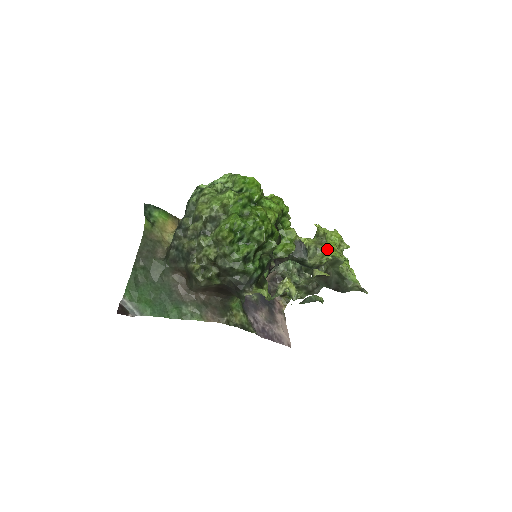
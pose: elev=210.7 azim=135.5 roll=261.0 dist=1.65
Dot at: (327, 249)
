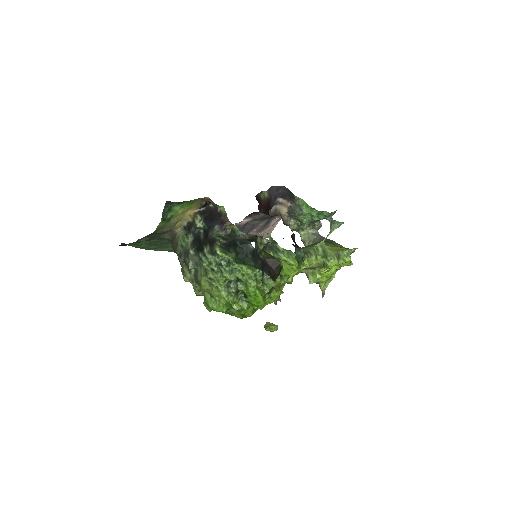
Dot at: (321, 274)
